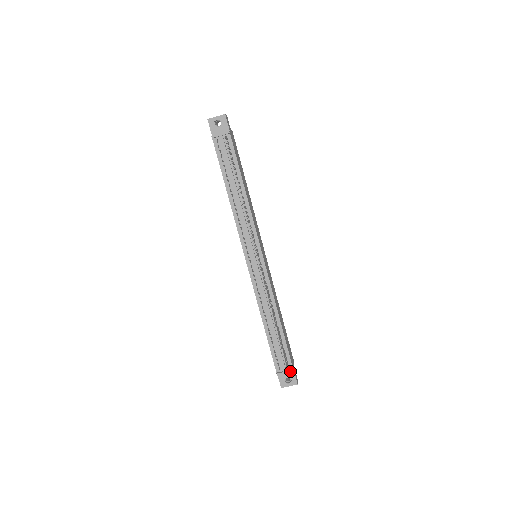
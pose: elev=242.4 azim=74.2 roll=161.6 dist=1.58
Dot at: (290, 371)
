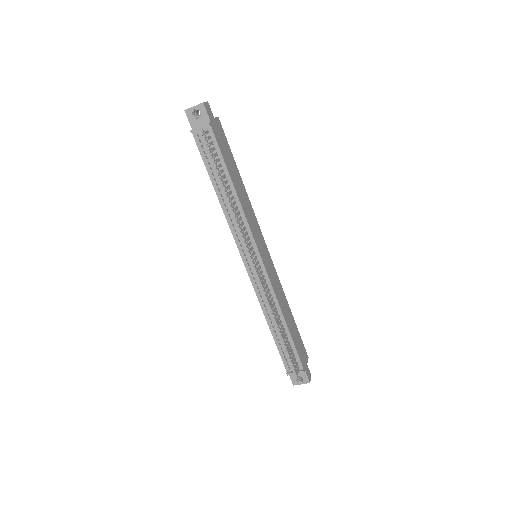
Dot at: (300, 372)
